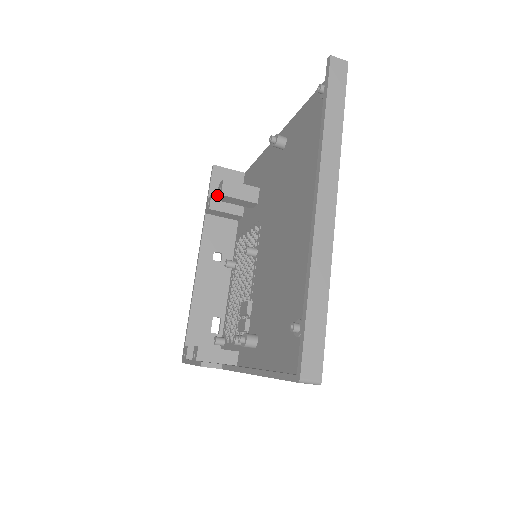
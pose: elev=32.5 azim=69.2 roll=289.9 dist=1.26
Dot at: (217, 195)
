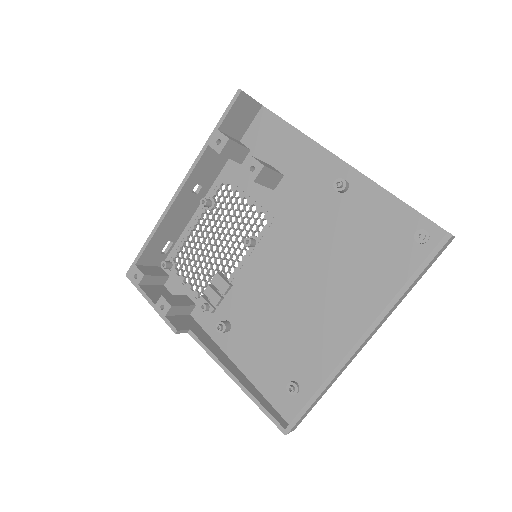
Dot at: (245, 168)
